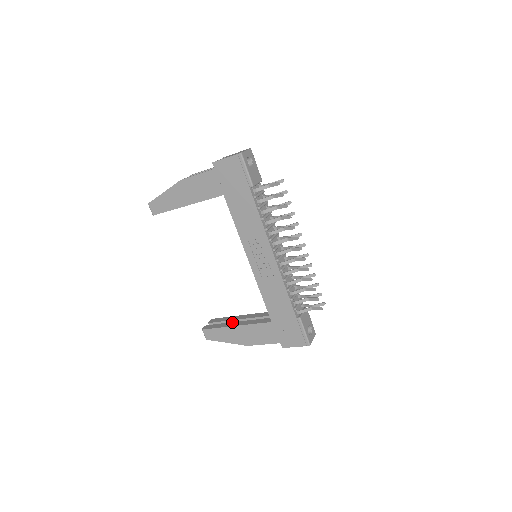
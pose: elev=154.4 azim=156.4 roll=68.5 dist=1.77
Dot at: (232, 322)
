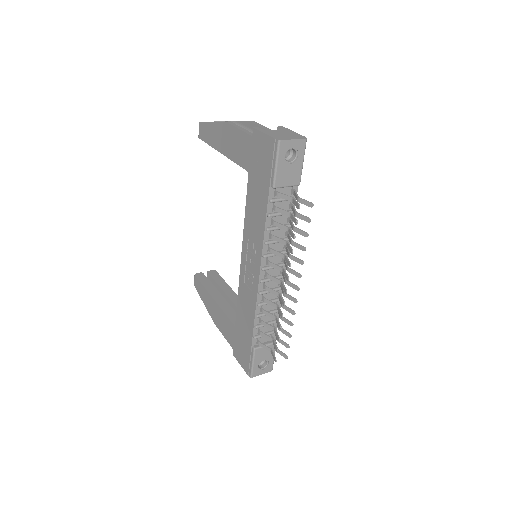
Dot at: occluded
